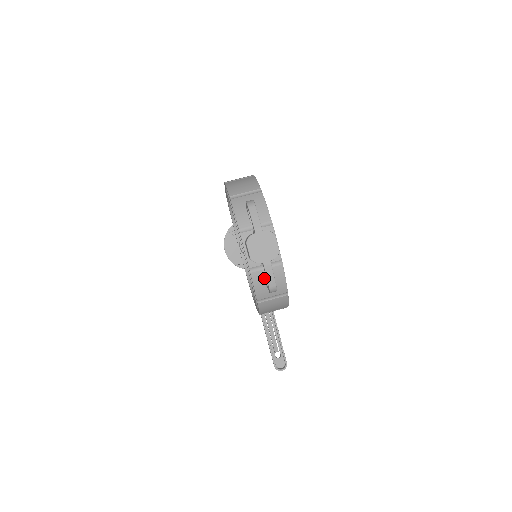
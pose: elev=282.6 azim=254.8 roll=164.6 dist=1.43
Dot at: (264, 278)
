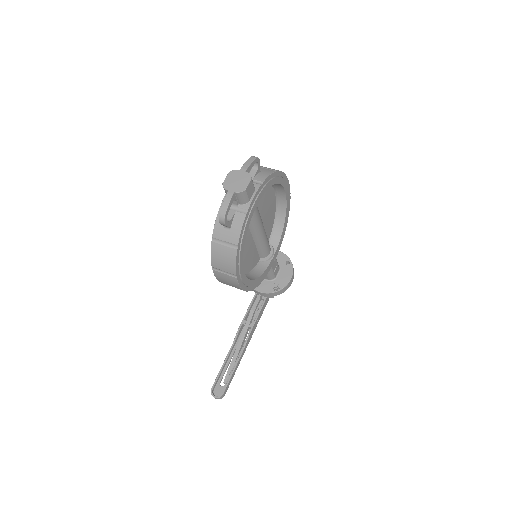
Dot at: (227, 217)
